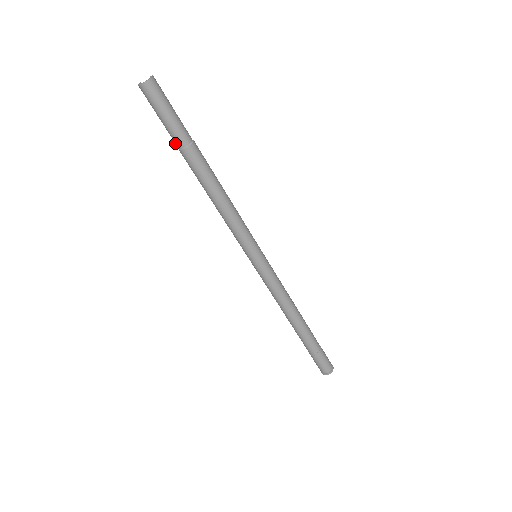
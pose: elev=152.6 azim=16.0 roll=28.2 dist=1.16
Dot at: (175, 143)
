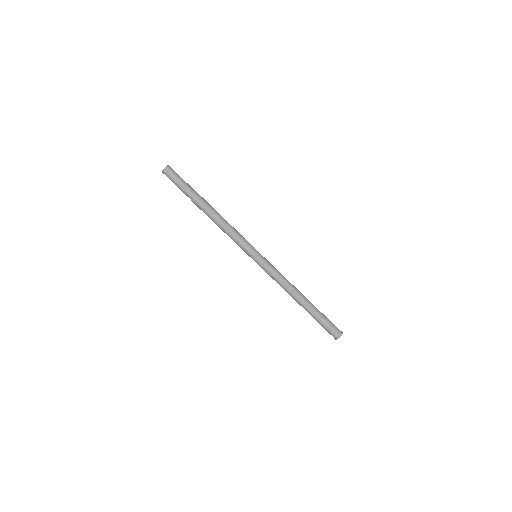
Dot at: occluded
